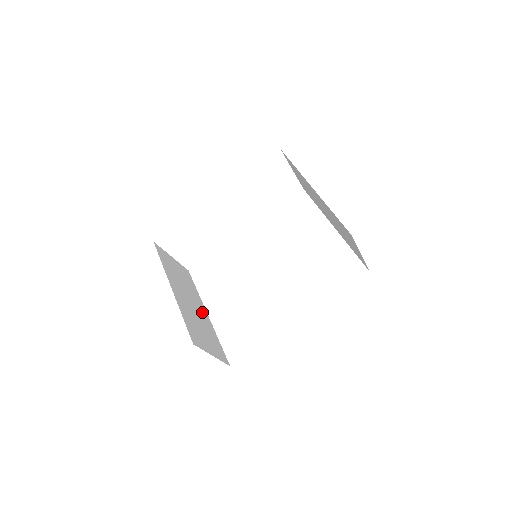
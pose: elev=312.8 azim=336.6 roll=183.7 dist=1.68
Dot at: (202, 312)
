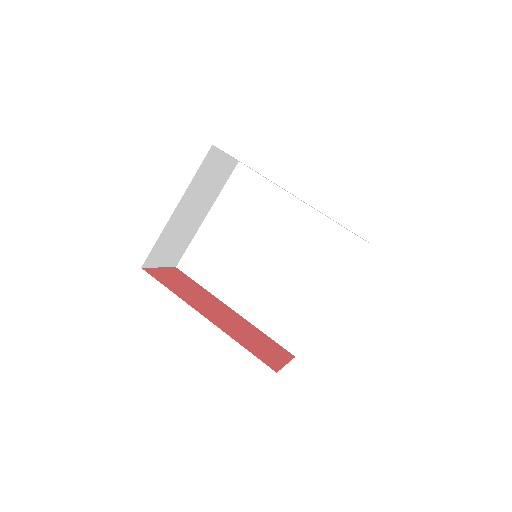
Dot at: (200, 217)
